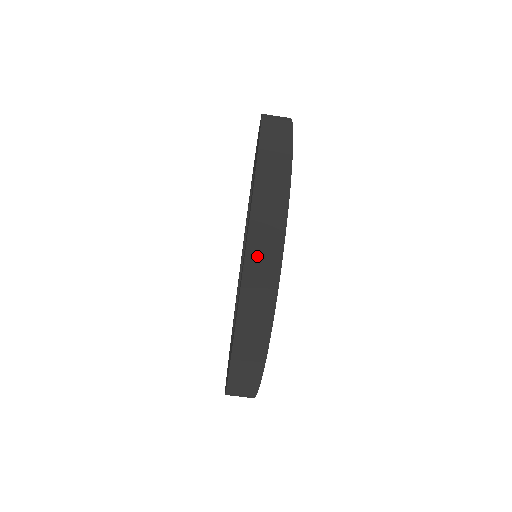
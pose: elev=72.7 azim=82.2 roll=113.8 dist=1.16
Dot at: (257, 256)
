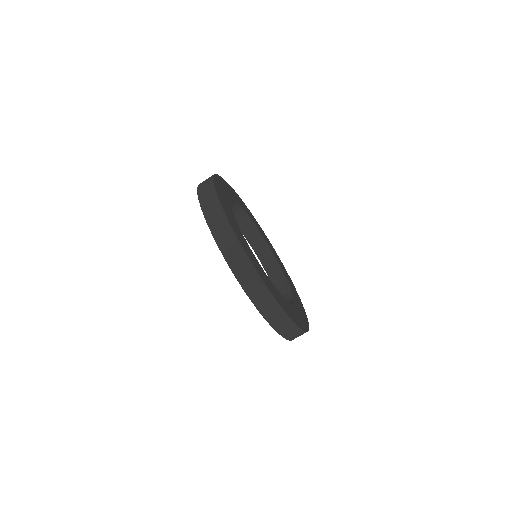
Dot at: (267, 311)
